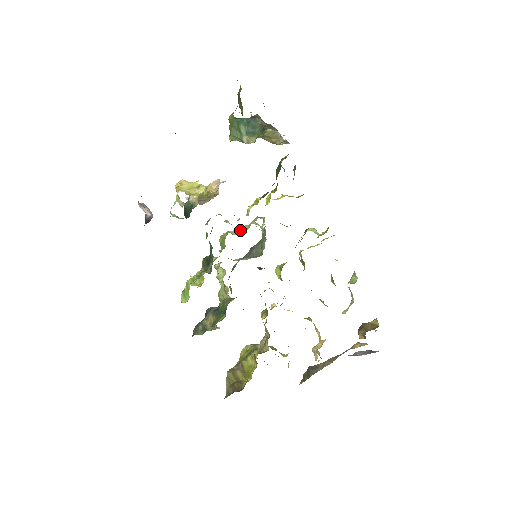
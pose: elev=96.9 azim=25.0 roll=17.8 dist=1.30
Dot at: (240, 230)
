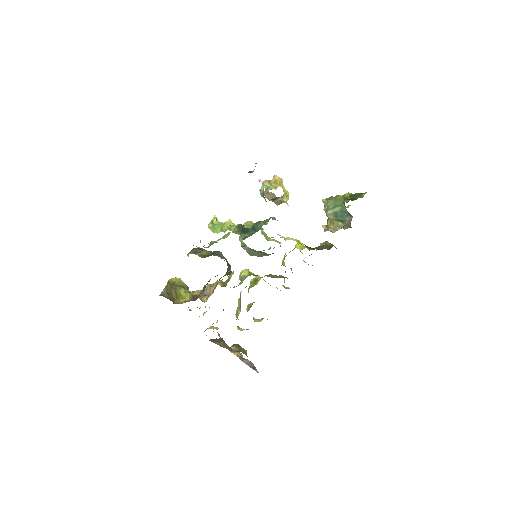
Dot at: (264, 234)
